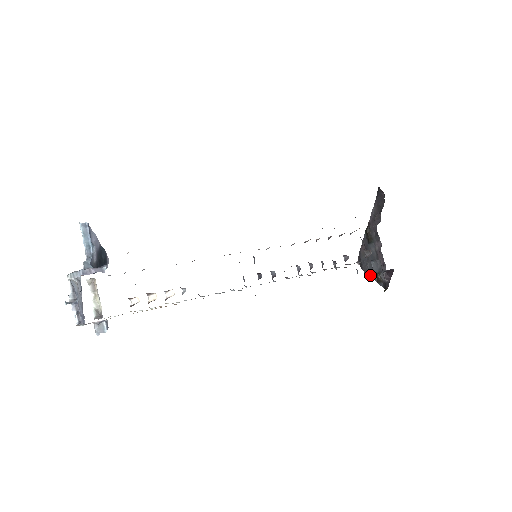
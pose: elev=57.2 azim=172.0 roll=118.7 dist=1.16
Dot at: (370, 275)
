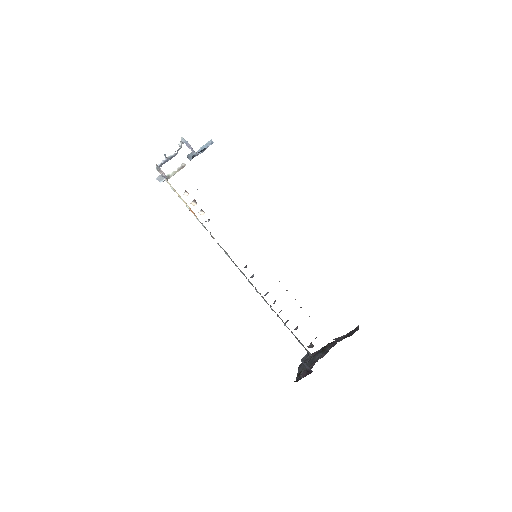
Dot at: (299, 369)
